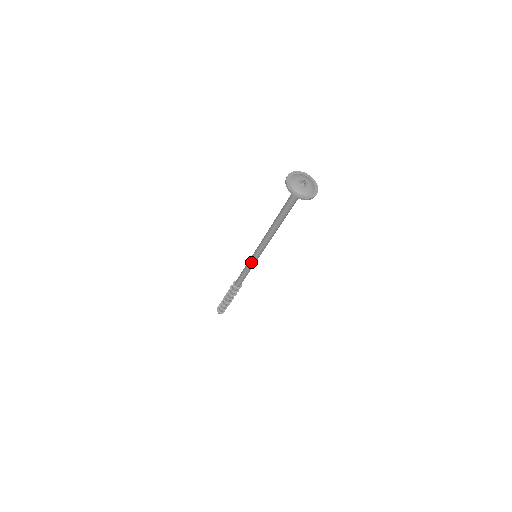
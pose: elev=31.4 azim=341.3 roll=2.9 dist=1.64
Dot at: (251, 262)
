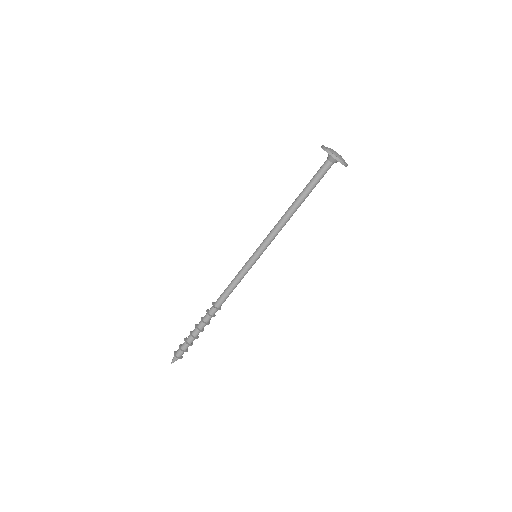
Dot at: (250, 265)
